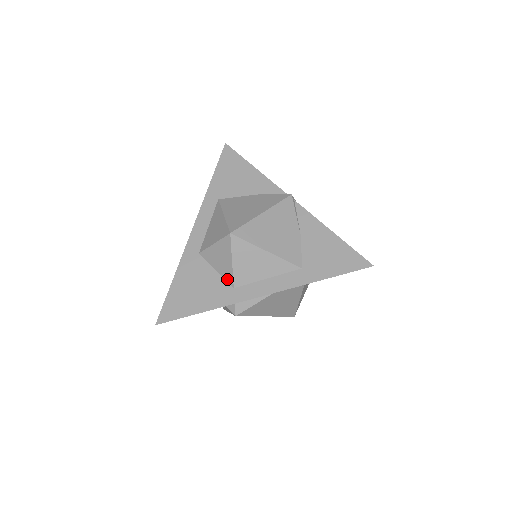
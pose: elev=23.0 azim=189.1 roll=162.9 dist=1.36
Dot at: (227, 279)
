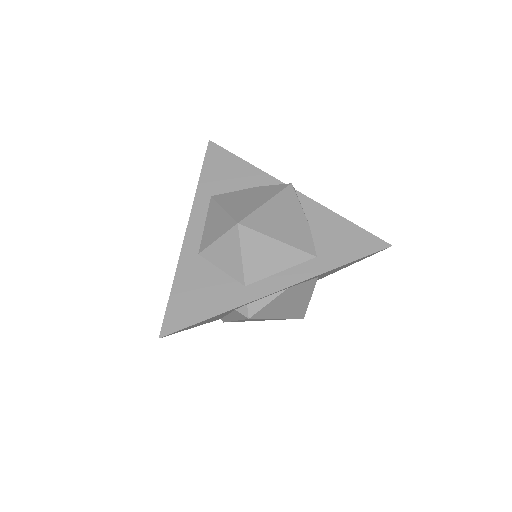
Dot at: (236, 277)
